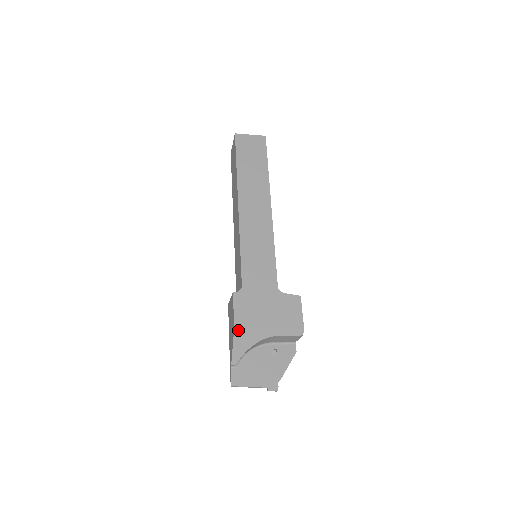
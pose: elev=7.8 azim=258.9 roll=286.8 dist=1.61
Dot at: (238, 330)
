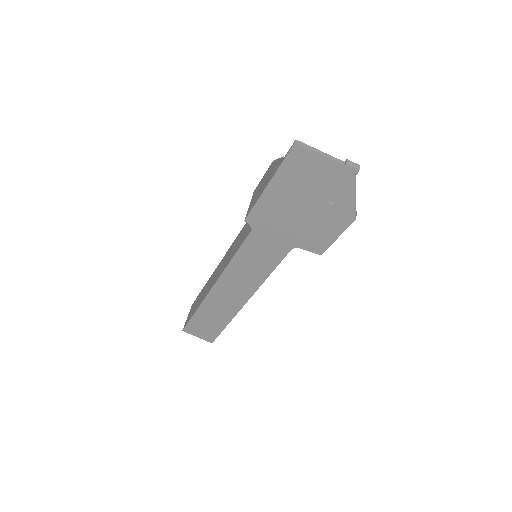
Dot at: occluded
